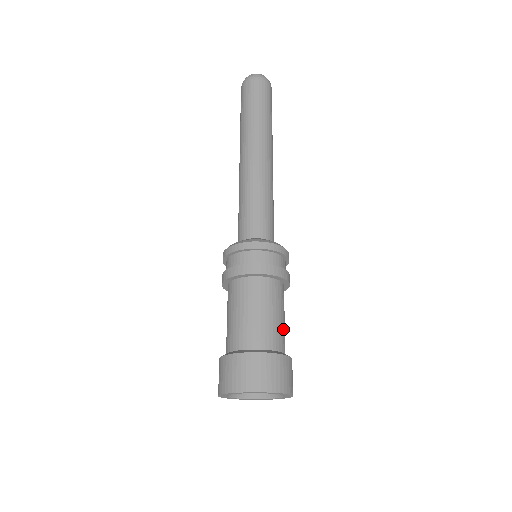
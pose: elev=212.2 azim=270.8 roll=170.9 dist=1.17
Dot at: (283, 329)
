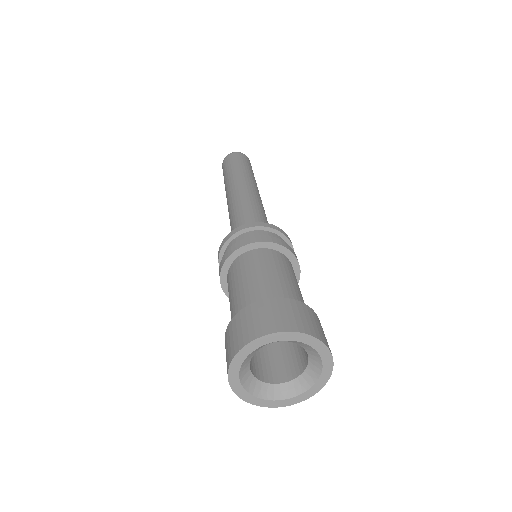
Dot at: occluded
